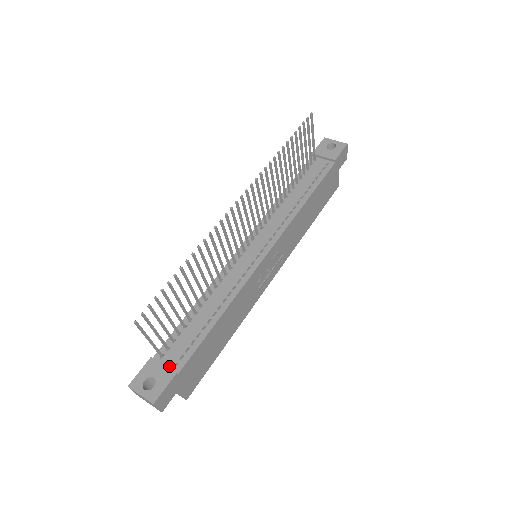
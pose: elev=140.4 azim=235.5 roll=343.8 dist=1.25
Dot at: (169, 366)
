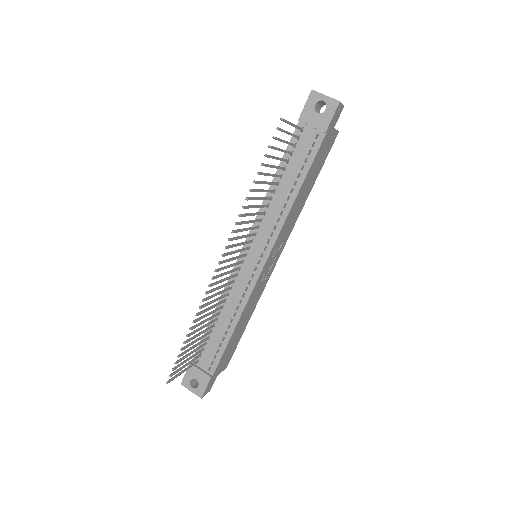
Dot at: (205, 369)
